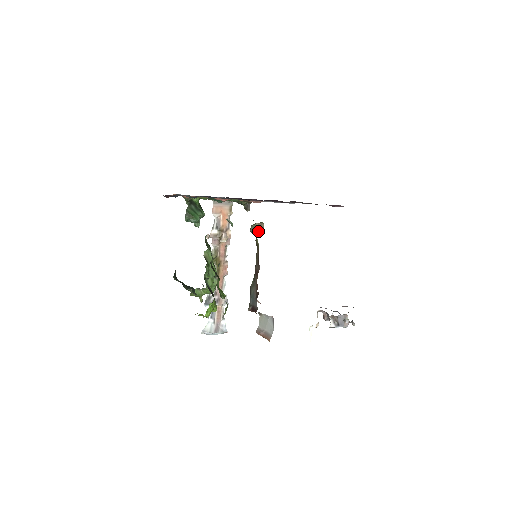
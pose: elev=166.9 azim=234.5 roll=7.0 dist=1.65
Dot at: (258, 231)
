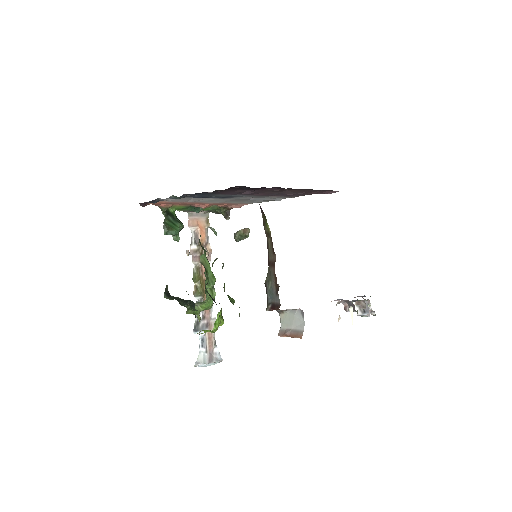
Dot at: (244, 238)
